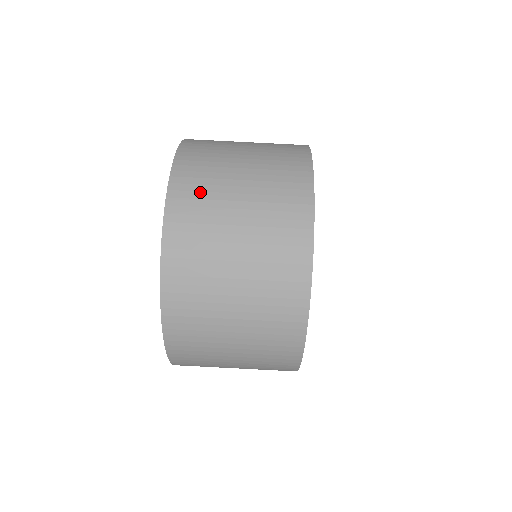
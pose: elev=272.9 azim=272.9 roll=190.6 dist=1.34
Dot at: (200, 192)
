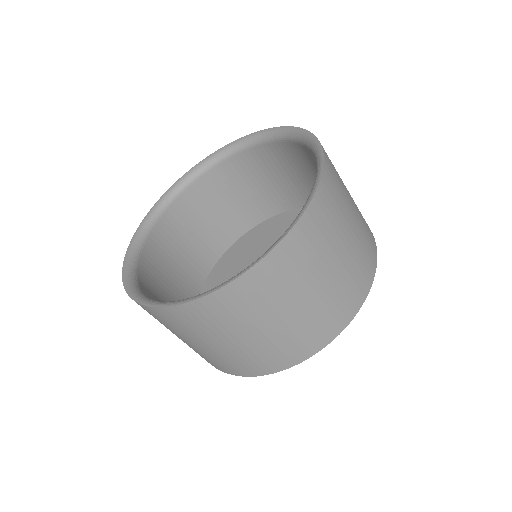
Dot at: (245, 305)
